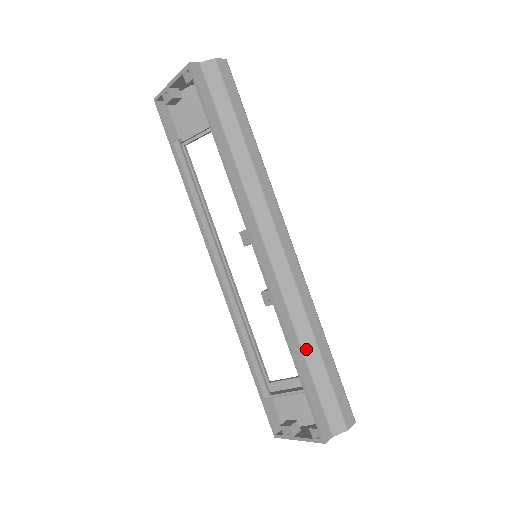
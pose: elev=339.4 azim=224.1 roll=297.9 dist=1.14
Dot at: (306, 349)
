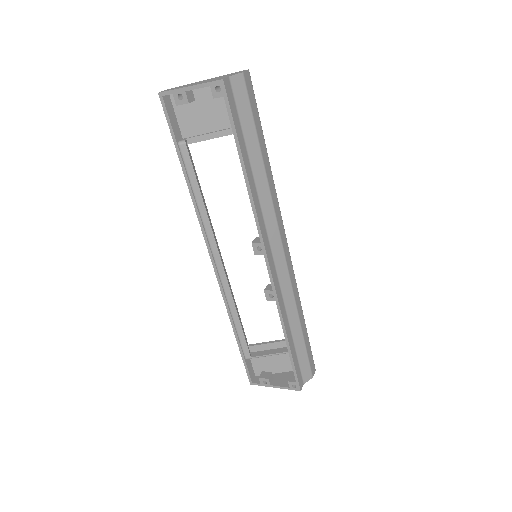
Dot at: (293, 329)
